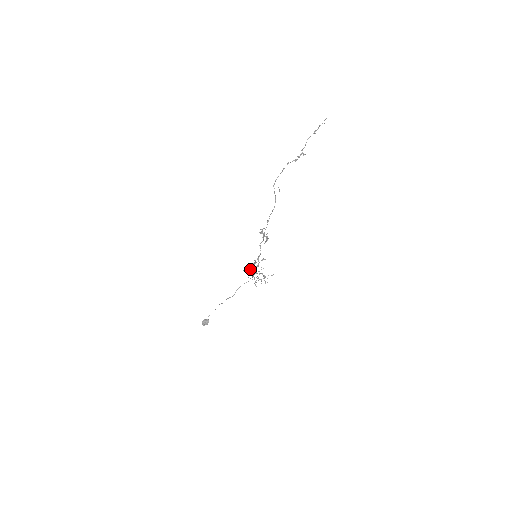
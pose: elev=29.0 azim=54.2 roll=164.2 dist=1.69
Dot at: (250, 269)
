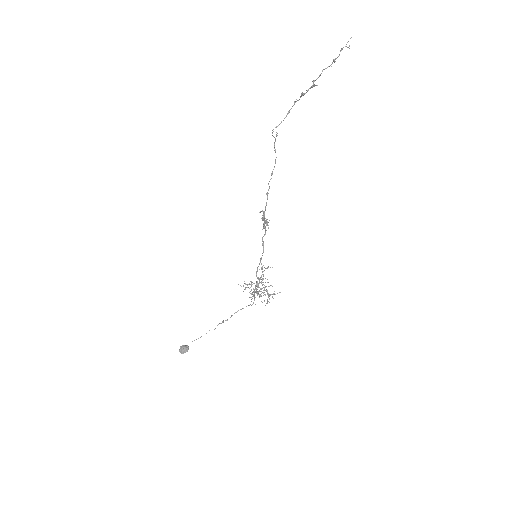
Dot at: (253, 283)
